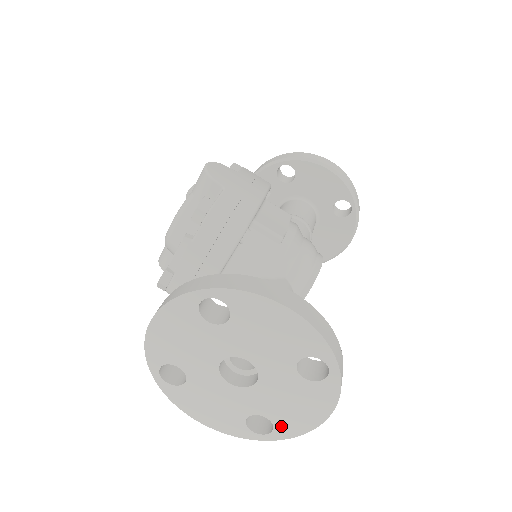
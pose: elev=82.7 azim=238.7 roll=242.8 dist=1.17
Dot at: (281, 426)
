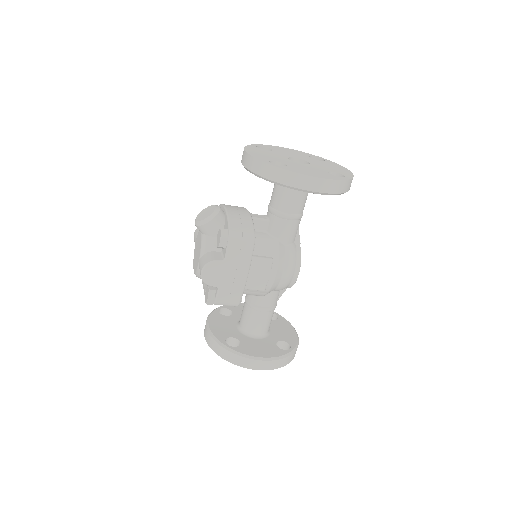
Dot at: occluded
